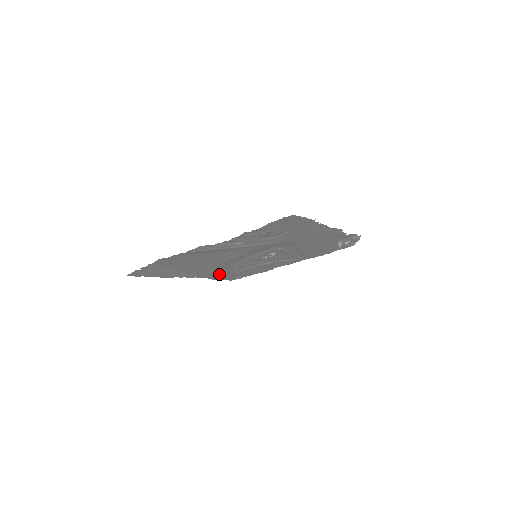
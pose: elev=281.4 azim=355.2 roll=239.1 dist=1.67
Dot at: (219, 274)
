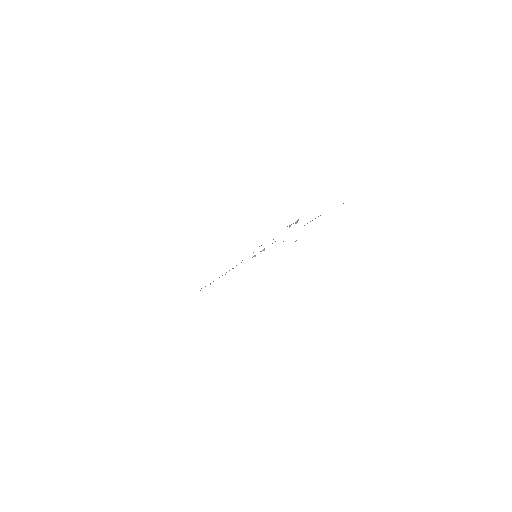
Dot at: occluded
